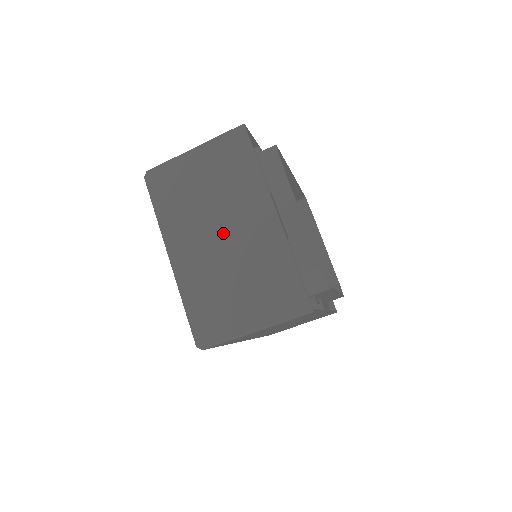
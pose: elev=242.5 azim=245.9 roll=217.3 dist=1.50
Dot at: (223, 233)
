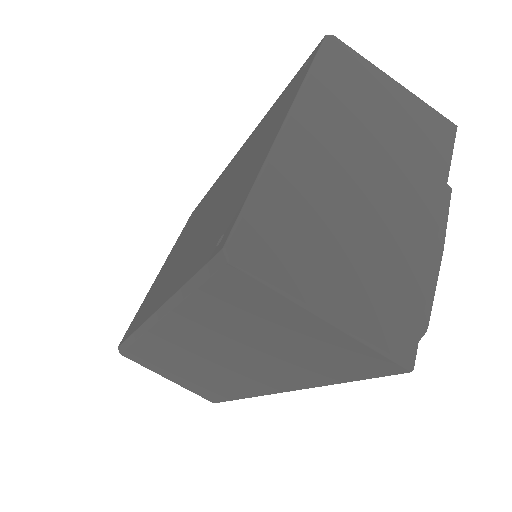
Dot at: (370, 176)
